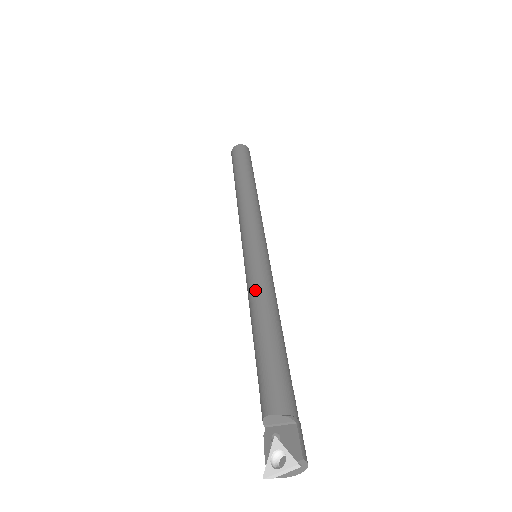
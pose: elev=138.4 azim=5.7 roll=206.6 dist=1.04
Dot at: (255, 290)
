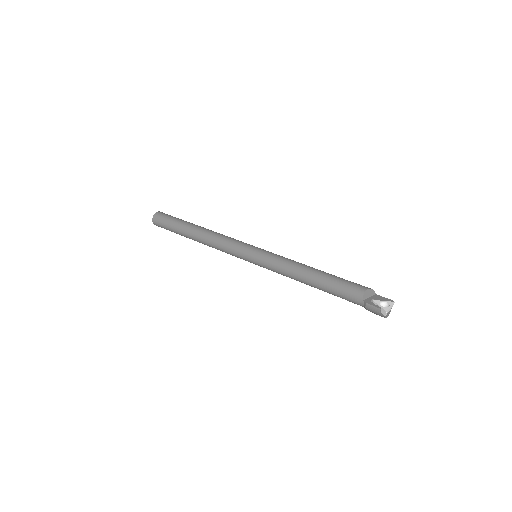
Dot at: (290, 260)
